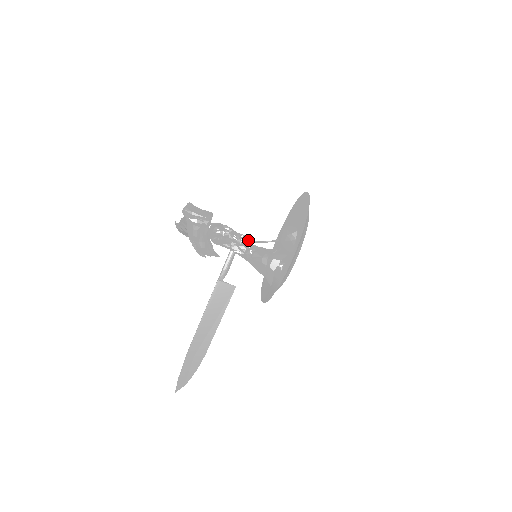
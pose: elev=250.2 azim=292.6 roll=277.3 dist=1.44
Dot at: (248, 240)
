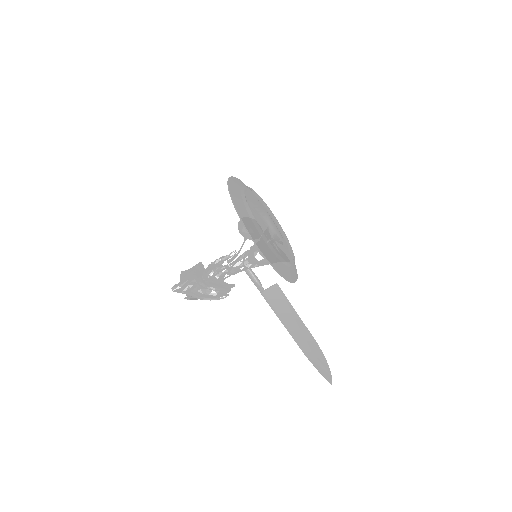
Dot at: (231, 259)
